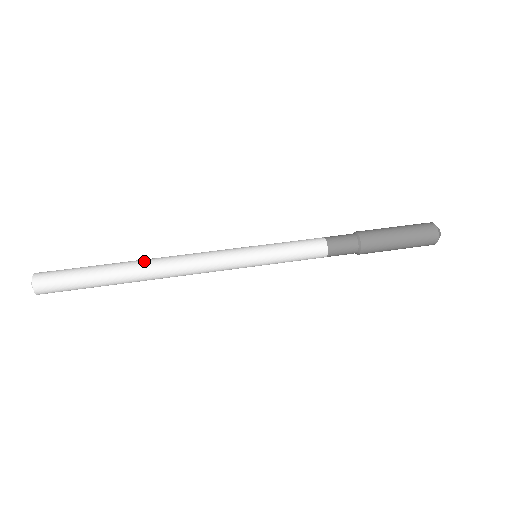
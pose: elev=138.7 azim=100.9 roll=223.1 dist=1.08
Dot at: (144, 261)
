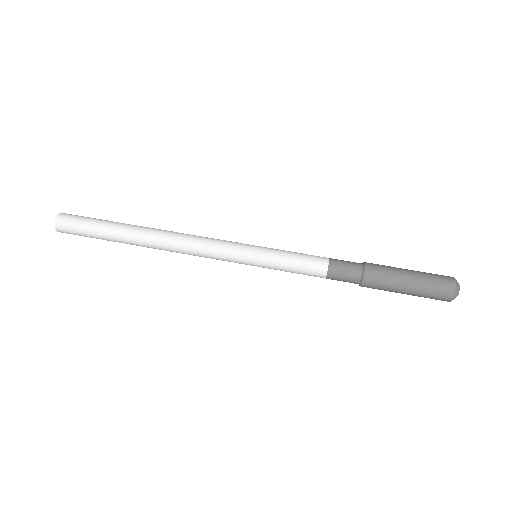
Dot at: (149, 237)
